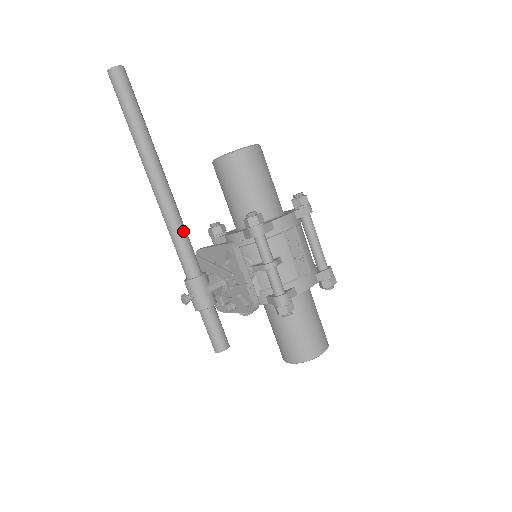
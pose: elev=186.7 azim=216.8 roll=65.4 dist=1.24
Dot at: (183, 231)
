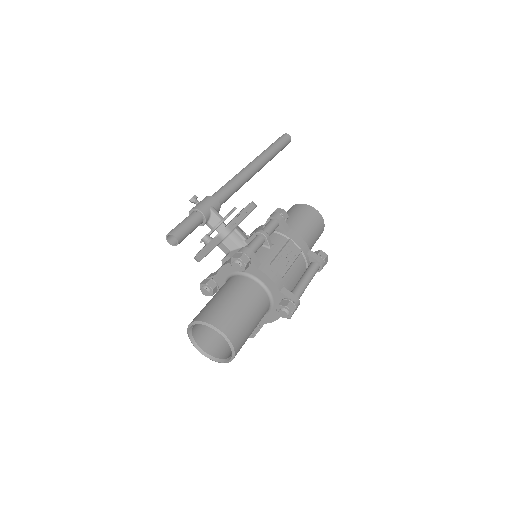
Dot at: (236, 184)
